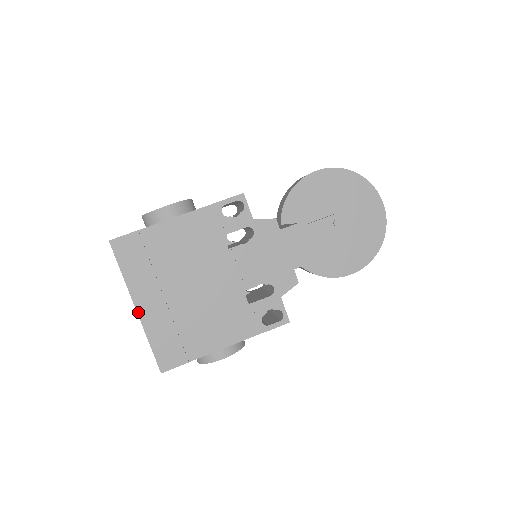
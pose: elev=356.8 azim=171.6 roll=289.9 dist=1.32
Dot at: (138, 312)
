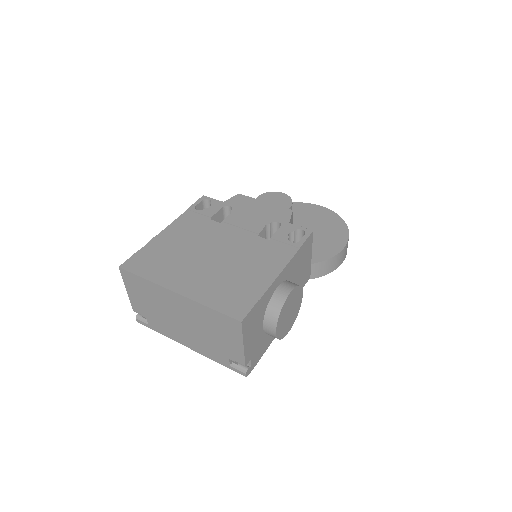
Dot at: (180, 294)
